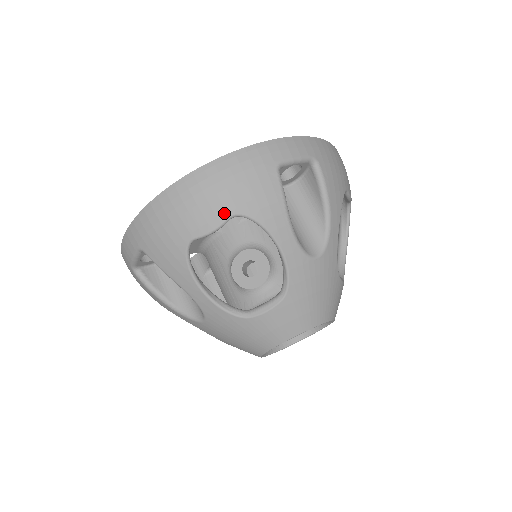
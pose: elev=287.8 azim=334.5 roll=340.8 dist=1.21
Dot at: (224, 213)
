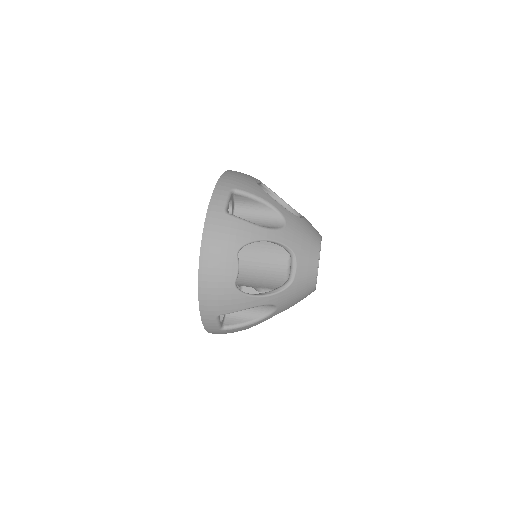
Dot at: occluded
